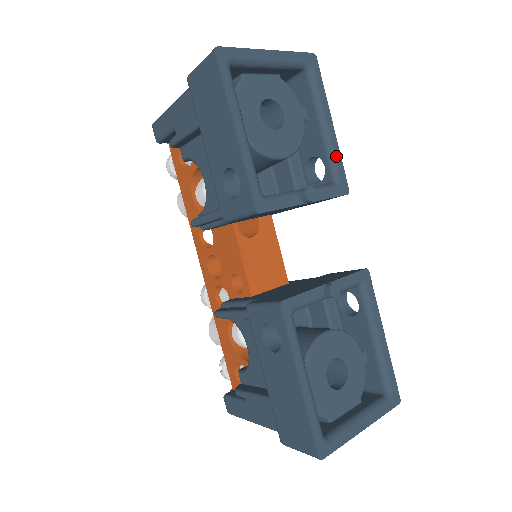
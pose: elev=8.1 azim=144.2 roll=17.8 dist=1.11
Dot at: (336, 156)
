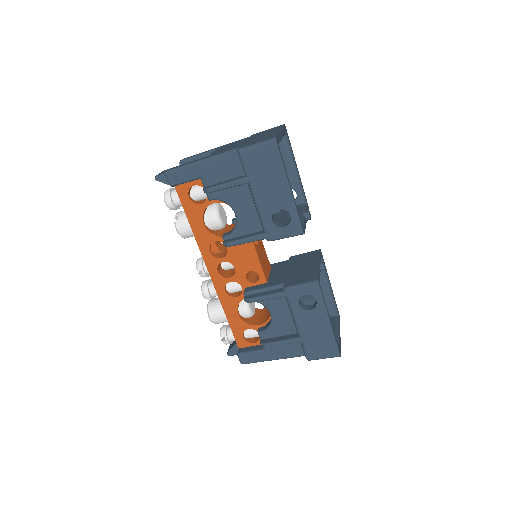
Dot at: (302, 187)
